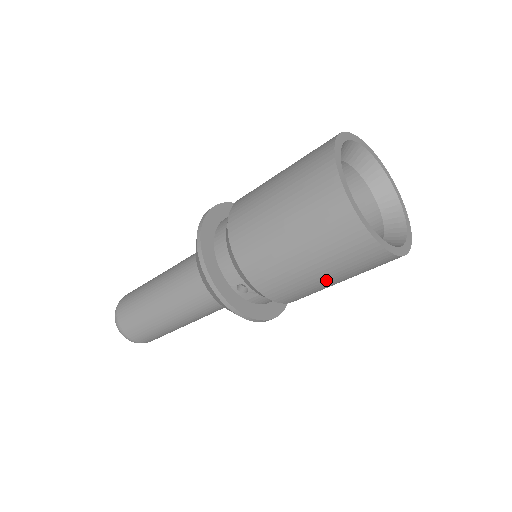
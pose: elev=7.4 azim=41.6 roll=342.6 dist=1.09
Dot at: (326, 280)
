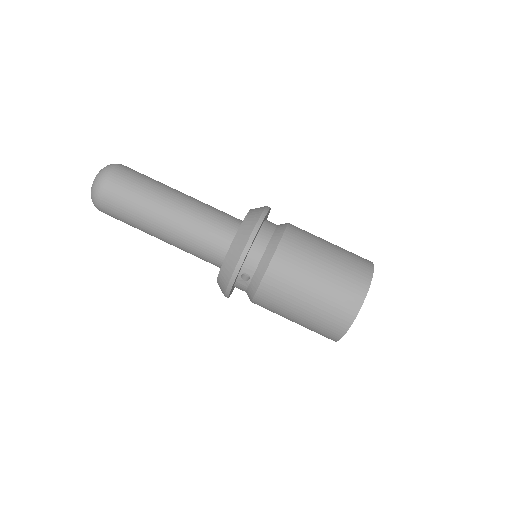
Dot at: (294, 319)
